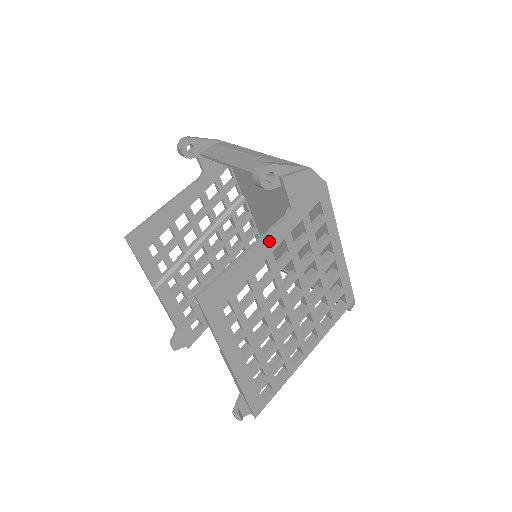
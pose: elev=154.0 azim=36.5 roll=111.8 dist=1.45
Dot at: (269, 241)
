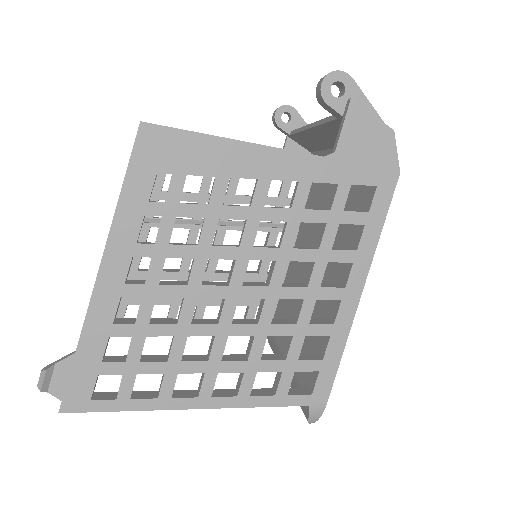
Dot at: (278, 160)
